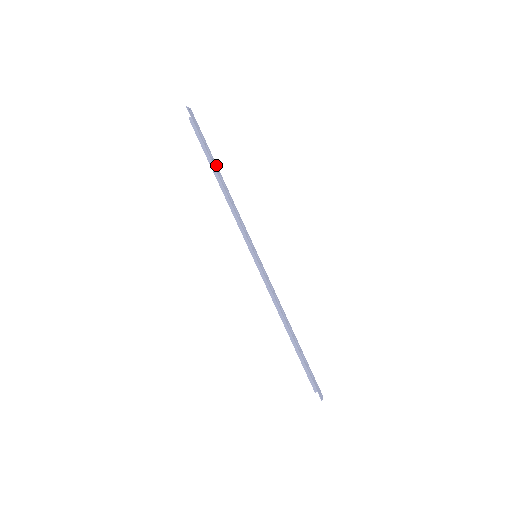
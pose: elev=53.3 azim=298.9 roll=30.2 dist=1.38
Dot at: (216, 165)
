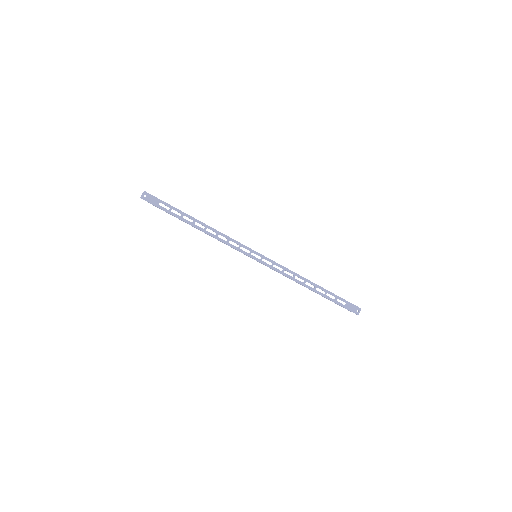
Dot at: (188, 216)
